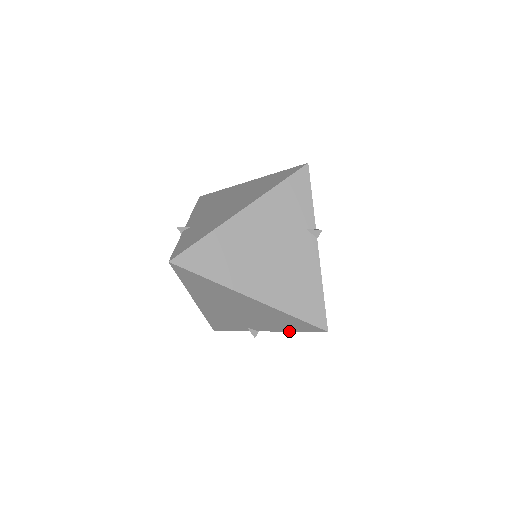
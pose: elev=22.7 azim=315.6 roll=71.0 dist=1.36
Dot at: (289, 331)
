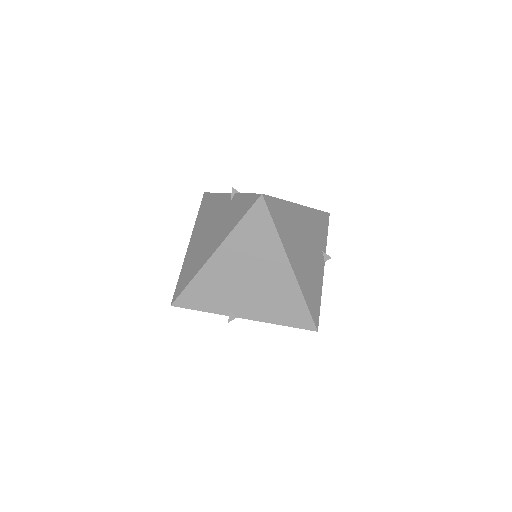
Dot at: (275, 323)
